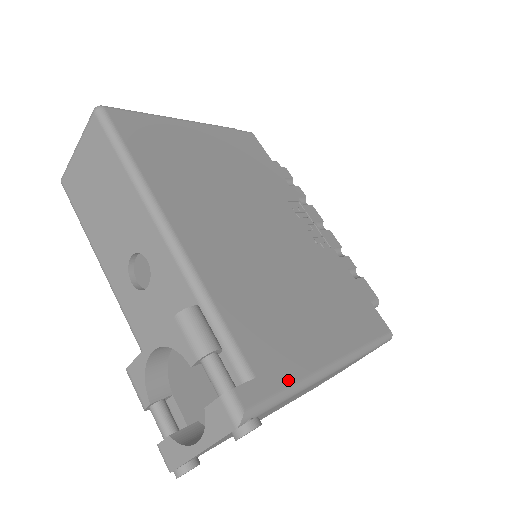
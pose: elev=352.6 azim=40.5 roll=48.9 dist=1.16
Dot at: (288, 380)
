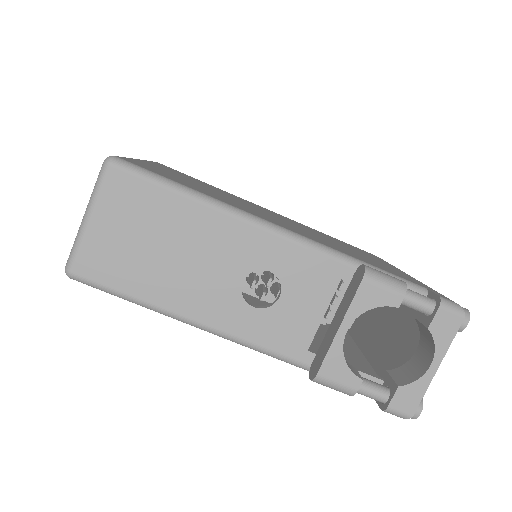
Dot at: (425, 285)
